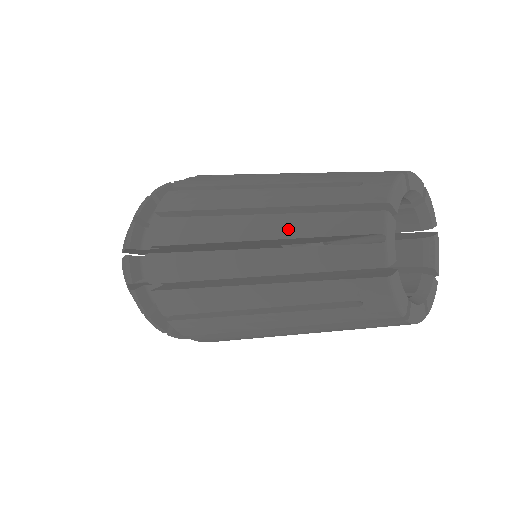
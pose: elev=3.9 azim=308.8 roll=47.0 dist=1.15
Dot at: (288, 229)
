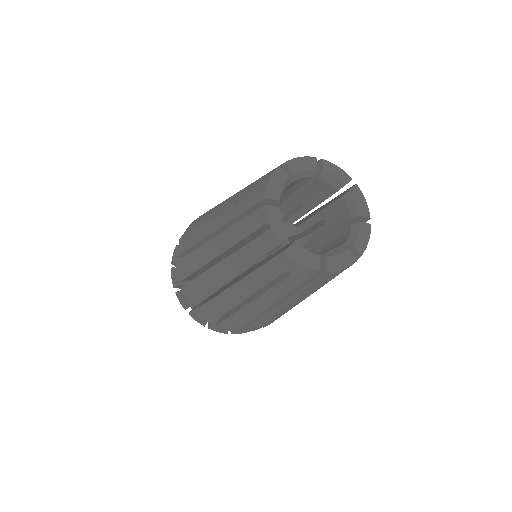
Dot at: (229, 241)
